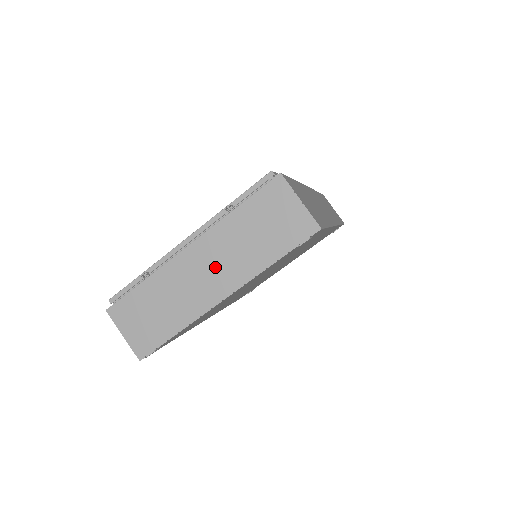
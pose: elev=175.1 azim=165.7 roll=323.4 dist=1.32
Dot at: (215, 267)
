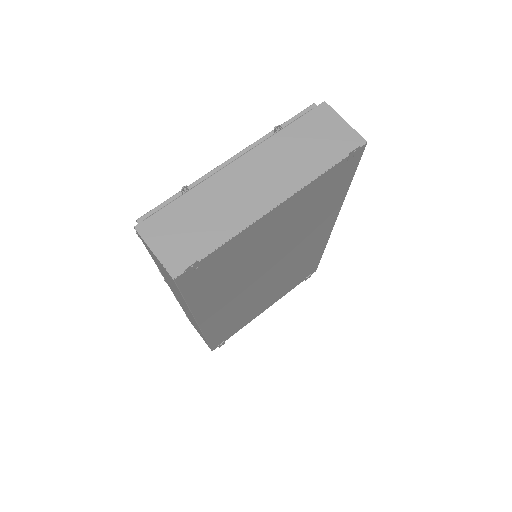
Dot at: (265, 177)
